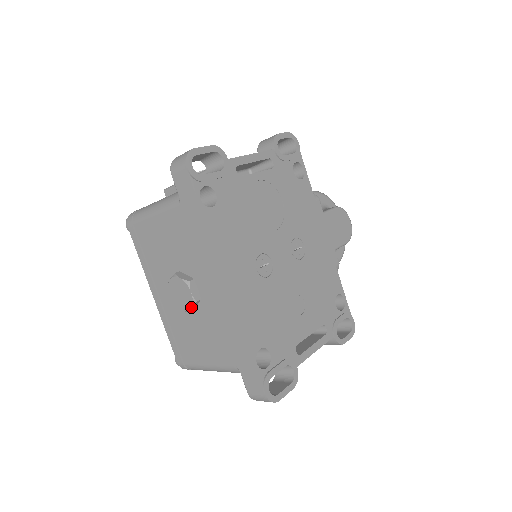
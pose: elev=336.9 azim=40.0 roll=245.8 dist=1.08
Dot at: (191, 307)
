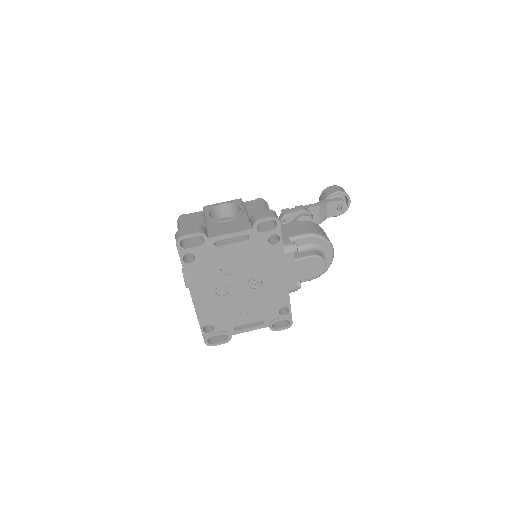
Dot at: (187, 287)
